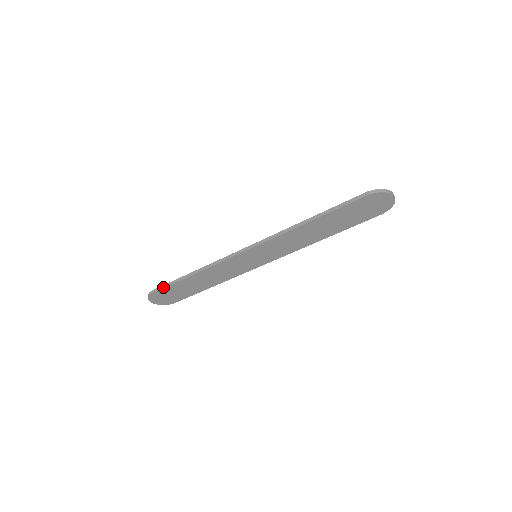
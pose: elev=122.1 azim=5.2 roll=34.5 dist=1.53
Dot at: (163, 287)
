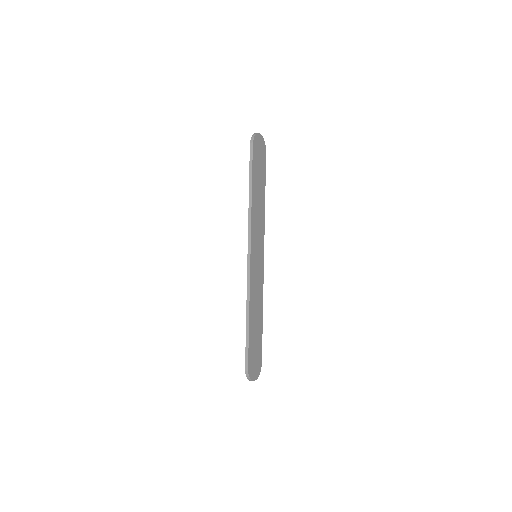
Dot at: (247, 354)
